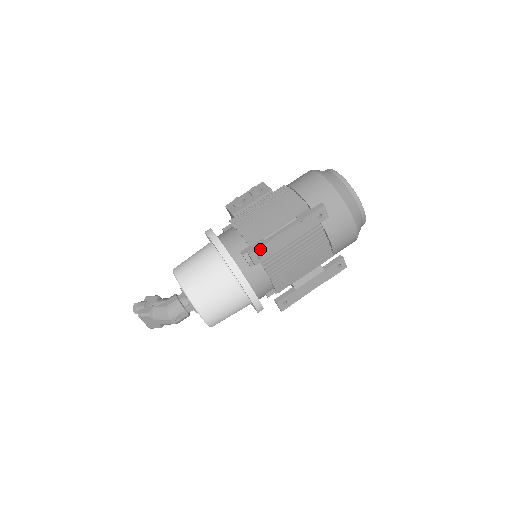
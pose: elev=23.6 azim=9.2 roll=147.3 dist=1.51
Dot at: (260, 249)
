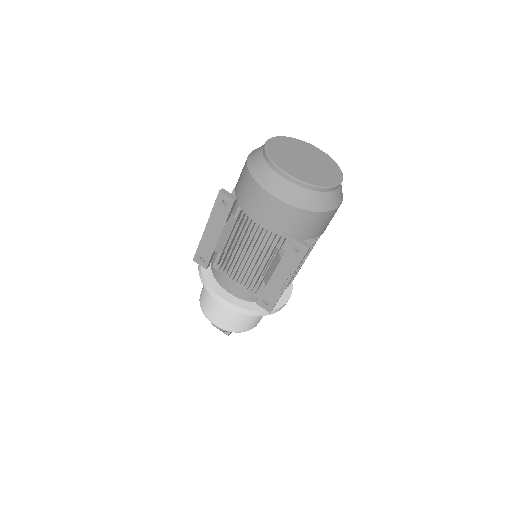
Dot at: (198, 253)
